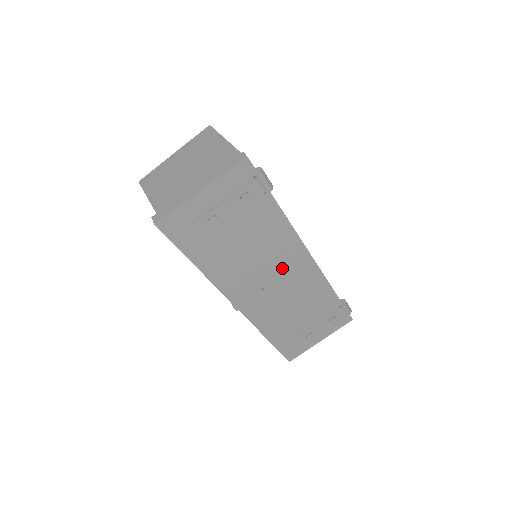
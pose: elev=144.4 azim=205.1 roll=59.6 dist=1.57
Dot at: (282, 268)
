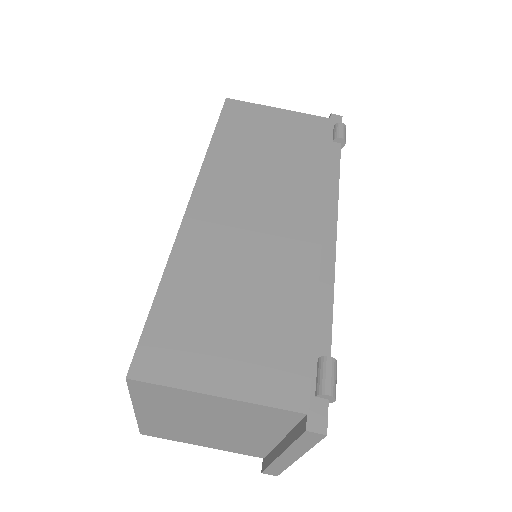
Dot at: occluded
